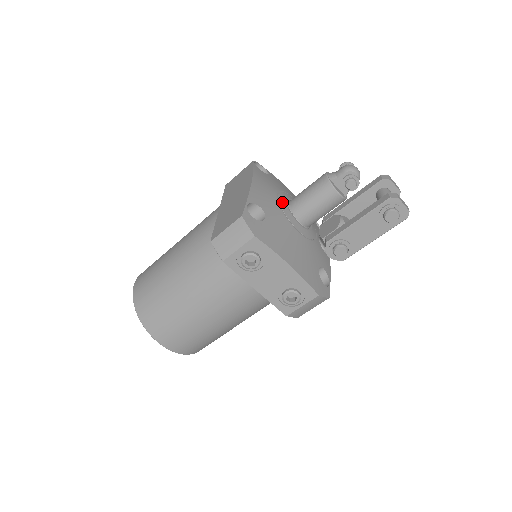
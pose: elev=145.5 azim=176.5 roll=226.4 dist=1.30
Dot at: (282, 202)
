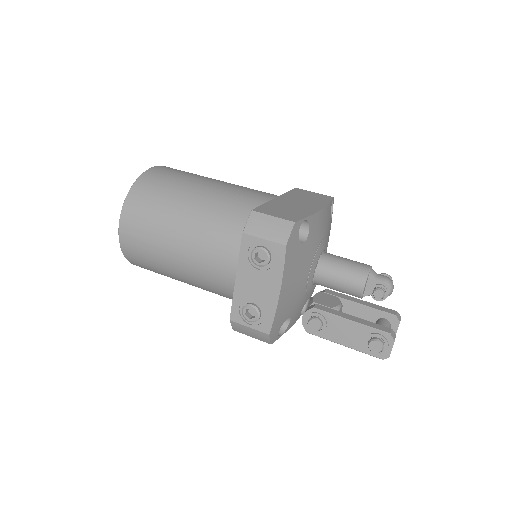
Dot at: (321, 247)
